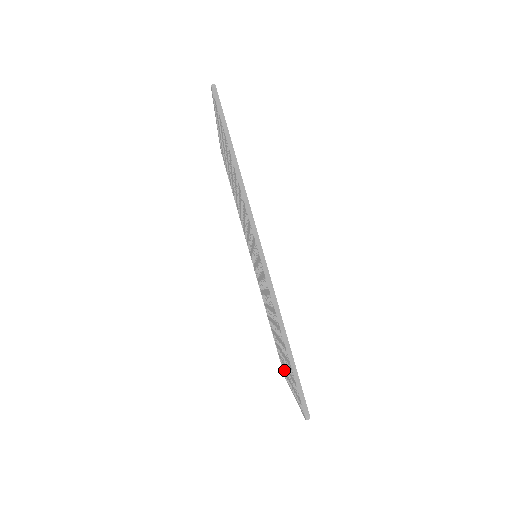
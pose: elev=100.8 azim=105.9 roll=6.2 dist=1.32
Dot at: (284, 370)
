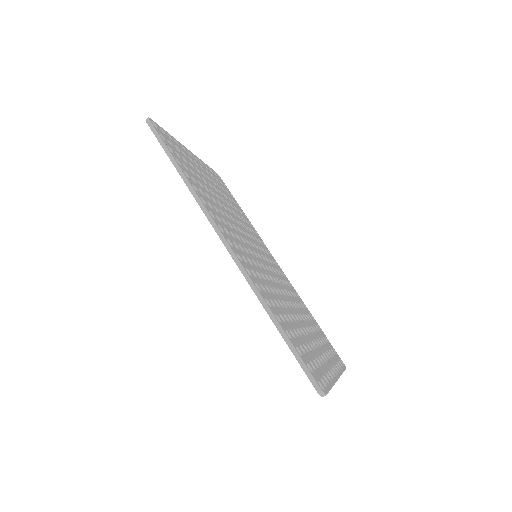
Dot at: occluded
